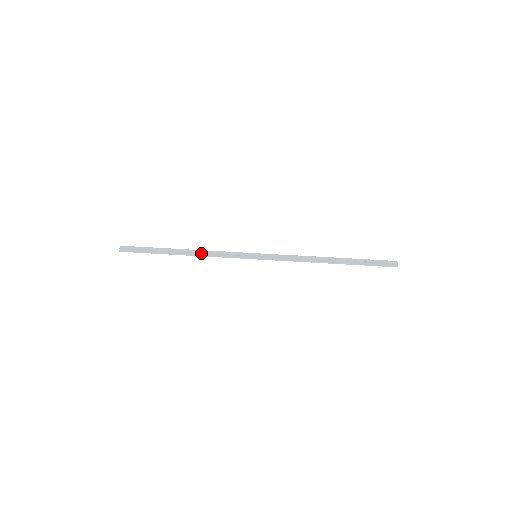
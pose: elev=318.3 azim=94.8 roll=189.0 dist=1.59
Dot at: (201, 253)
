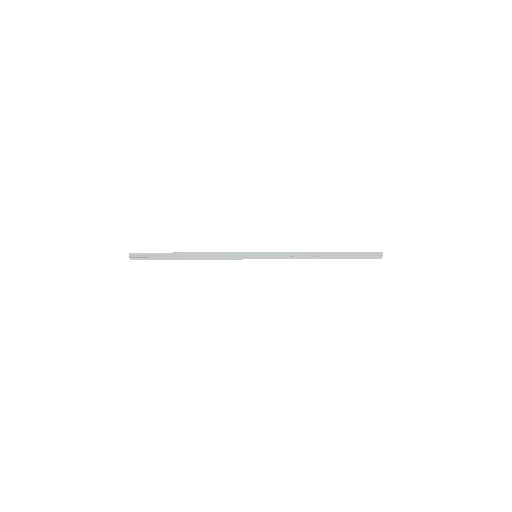
Dot at: (206, 257)
